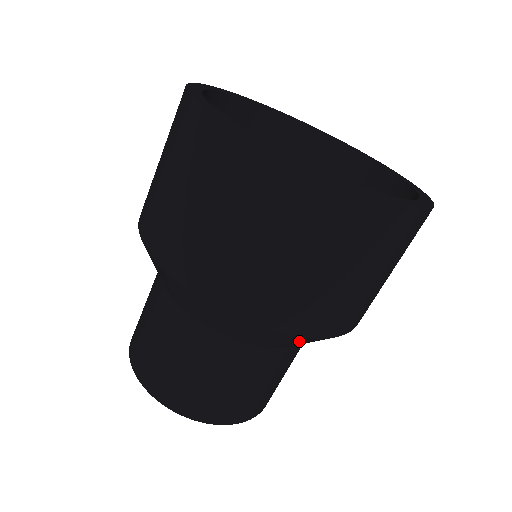
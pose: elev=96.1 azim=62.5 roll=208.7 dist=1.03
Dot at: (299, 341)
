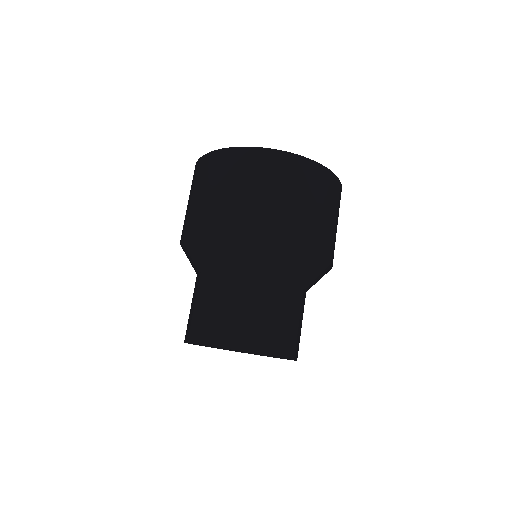
Dot at: (306, 261)
